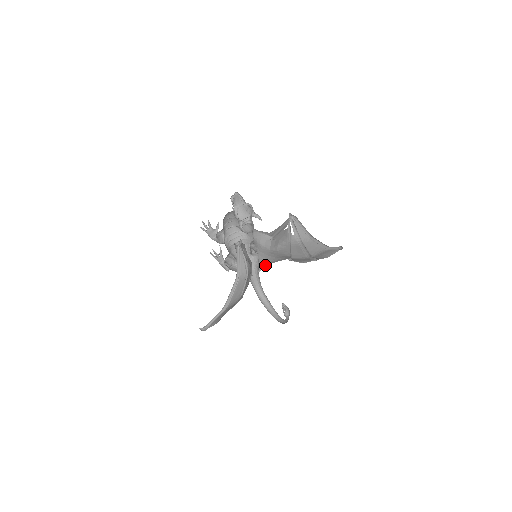
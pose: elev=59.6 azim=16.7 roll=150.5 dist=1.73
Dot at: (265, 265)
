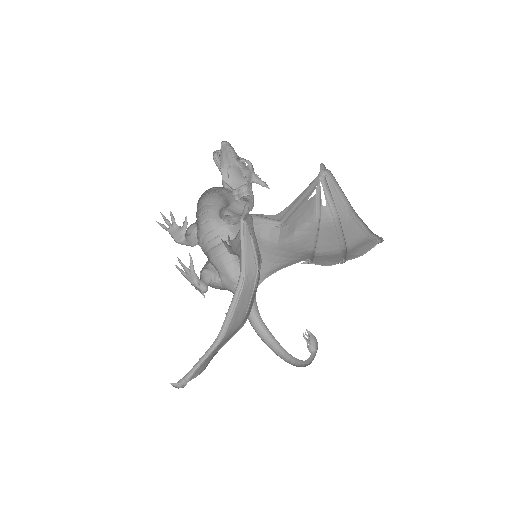
Dot at: (267, 274)
